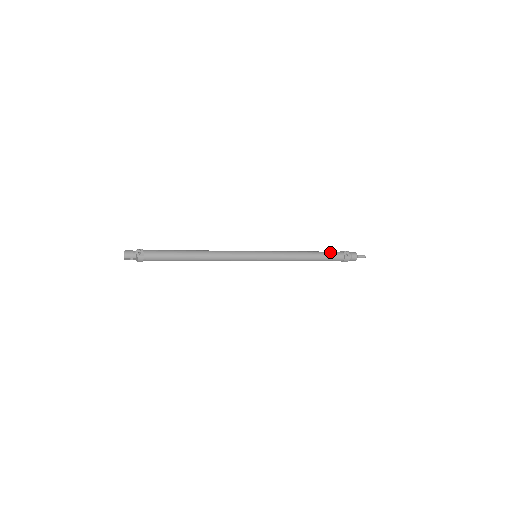
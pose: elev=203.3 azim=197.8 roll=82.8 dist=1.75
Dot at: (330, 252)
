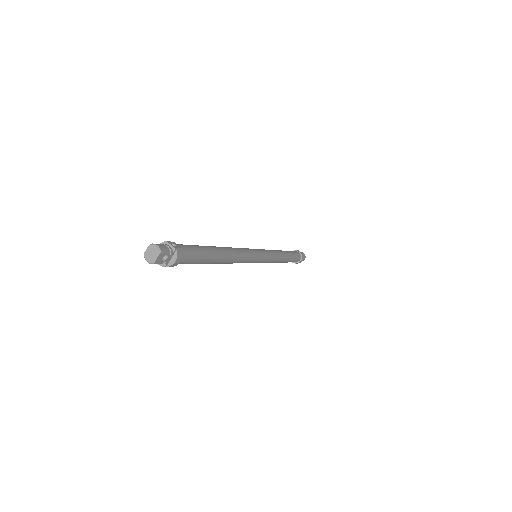
Dot at: occluded
